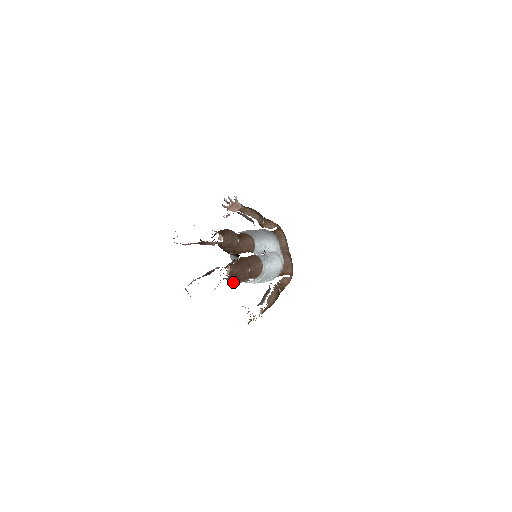
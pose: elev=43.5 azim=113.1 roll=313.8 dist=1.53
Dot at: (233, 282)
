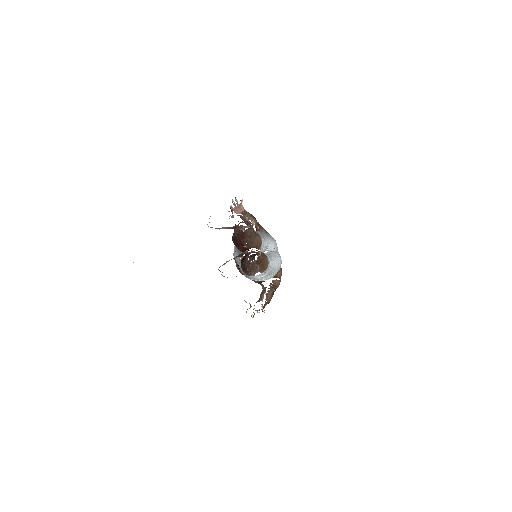
Dot at: (252, 270)
